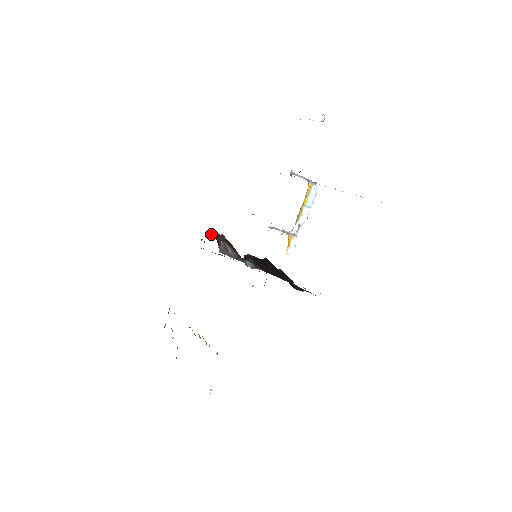
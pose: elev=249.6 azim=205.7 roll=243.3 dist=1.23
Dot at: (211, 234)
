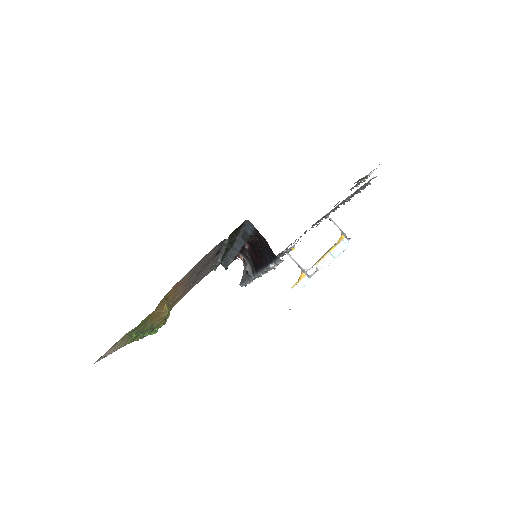
Dot at: (239, 257)
